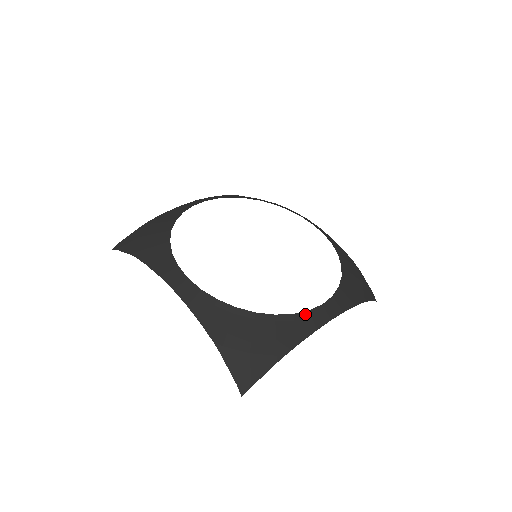
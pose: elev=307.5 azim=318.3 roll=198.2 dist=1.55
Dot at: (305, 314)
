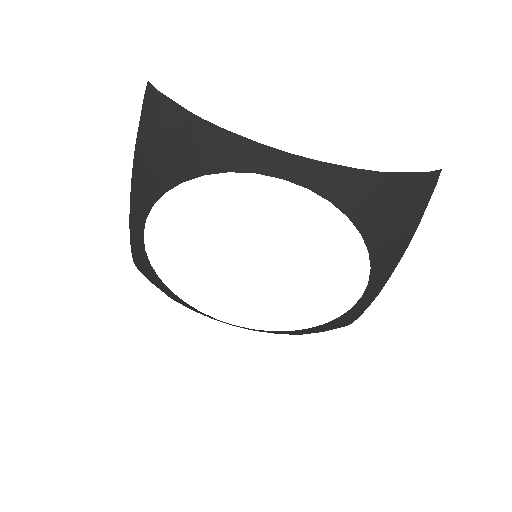
Dot at: (349, 311)
